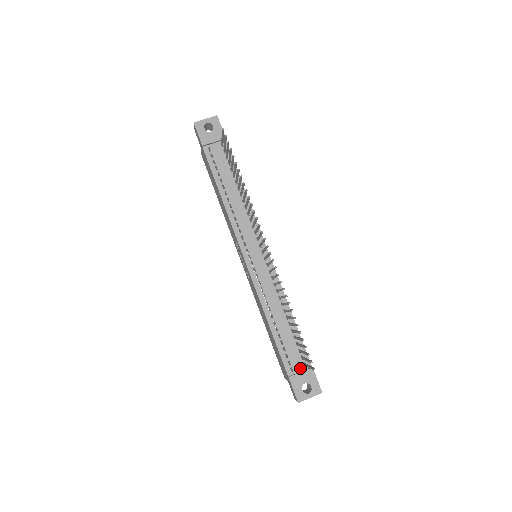
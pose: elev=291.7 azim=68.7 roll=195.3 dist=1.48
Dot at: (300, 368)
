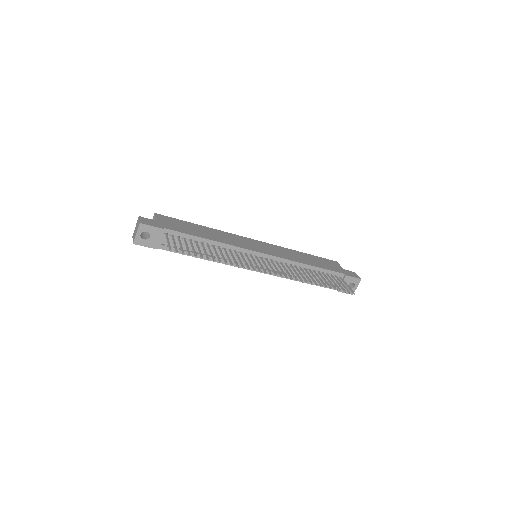
Dot at: occluded
